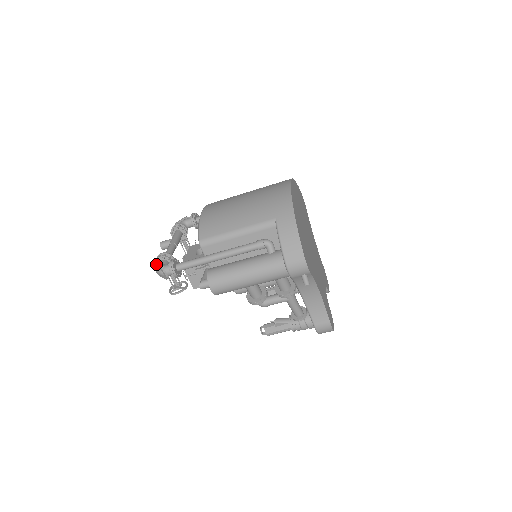
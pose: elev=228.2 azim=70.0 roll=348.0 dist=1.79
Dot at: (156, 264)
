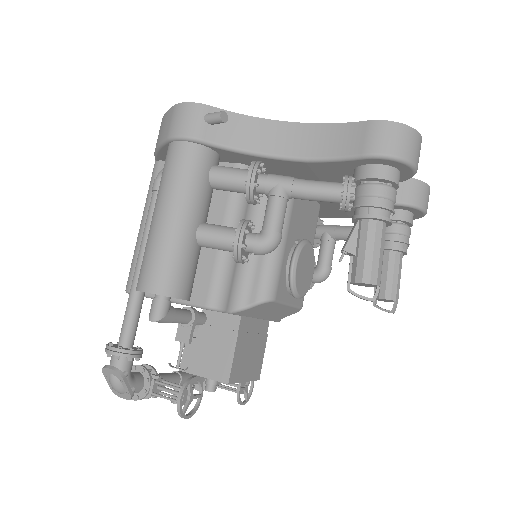
Dot at: occluded
